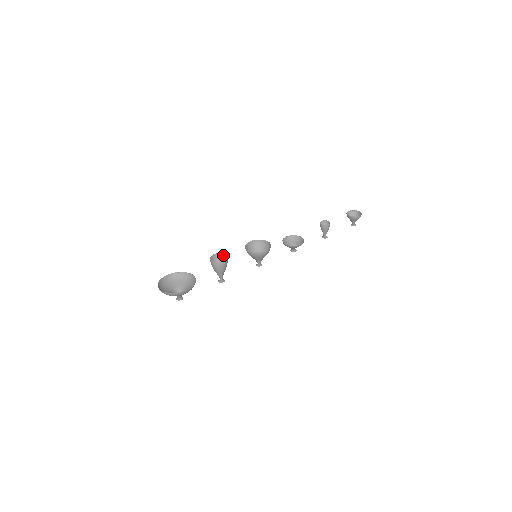
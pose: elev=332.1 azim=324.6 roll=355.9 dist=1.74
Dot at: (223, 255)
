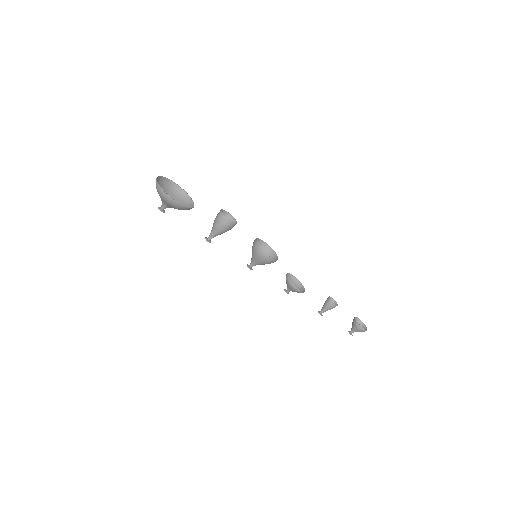
Dot at: (234, 221)
